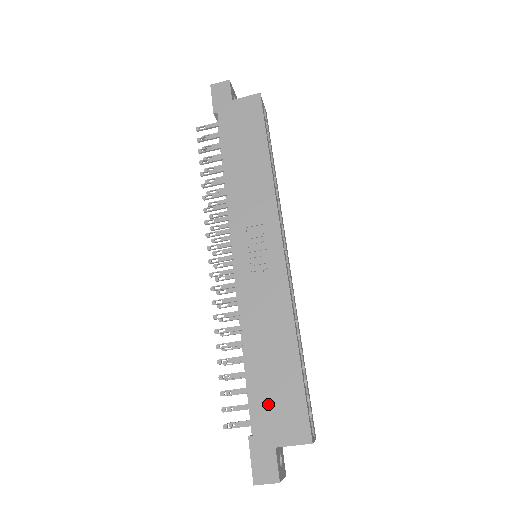
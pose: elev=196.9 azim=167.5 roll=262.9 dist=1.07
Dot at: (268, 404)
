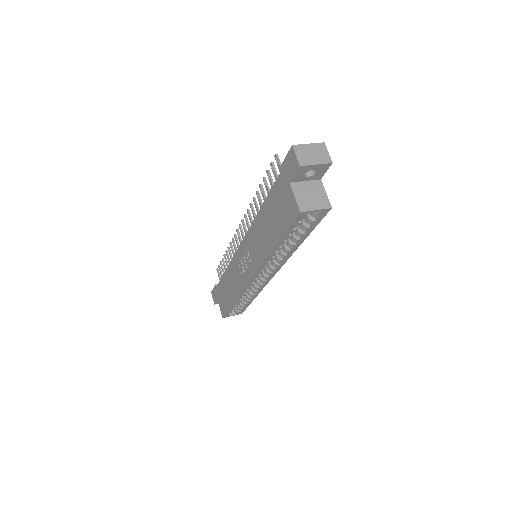
Dot at: (221, 292)
